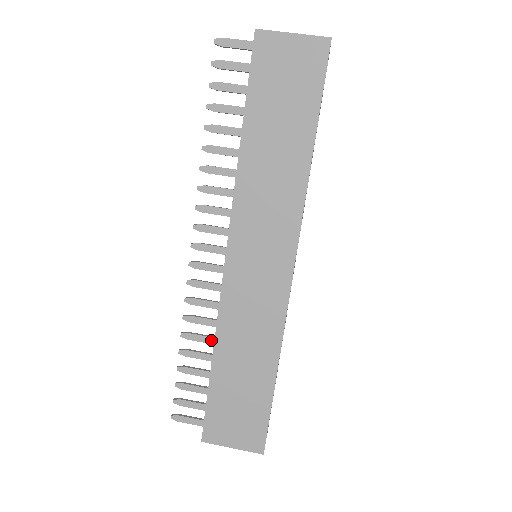
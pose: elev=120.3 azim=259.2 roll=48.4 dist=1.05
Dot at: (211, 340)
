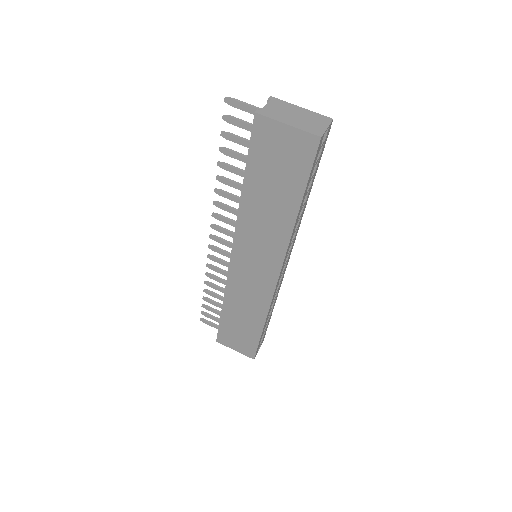
Dot at: occluded
